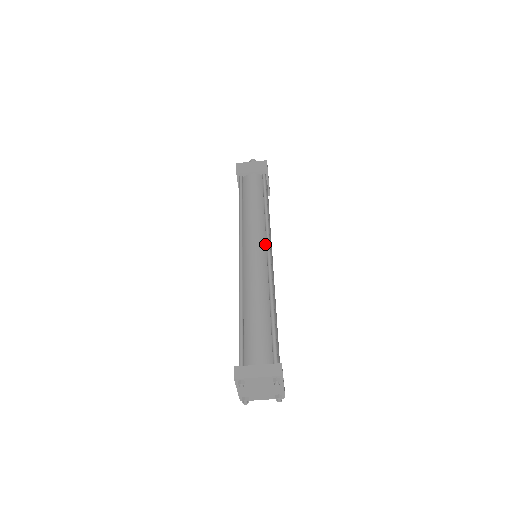
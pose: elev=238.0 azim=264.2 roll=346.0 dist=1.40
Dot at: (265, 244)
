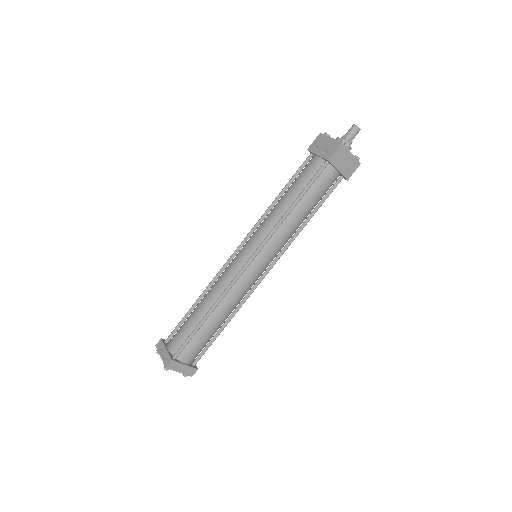
Dot at: (270, 264)
